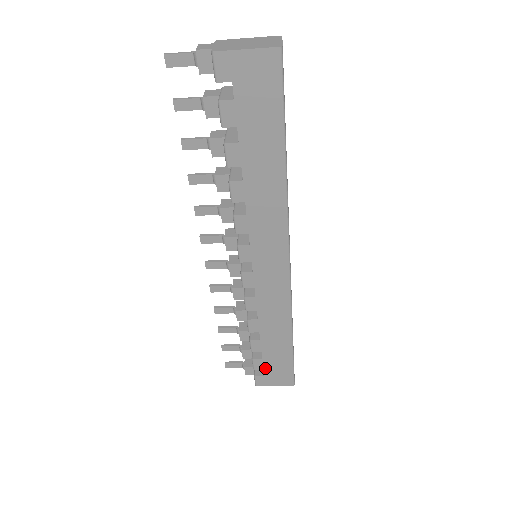
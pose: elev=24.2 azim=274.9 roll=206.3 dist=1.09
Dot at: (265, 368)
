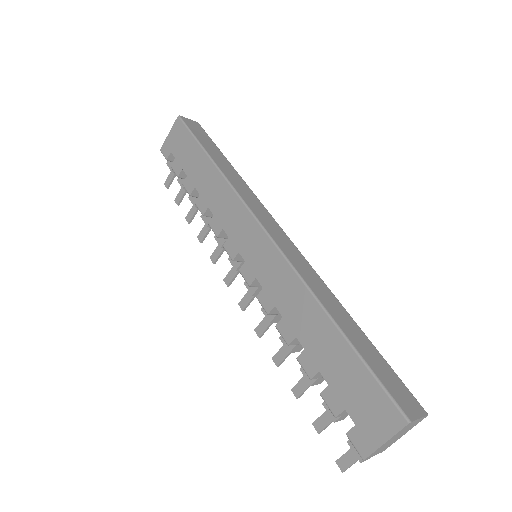
Dot at: (345, 404)
